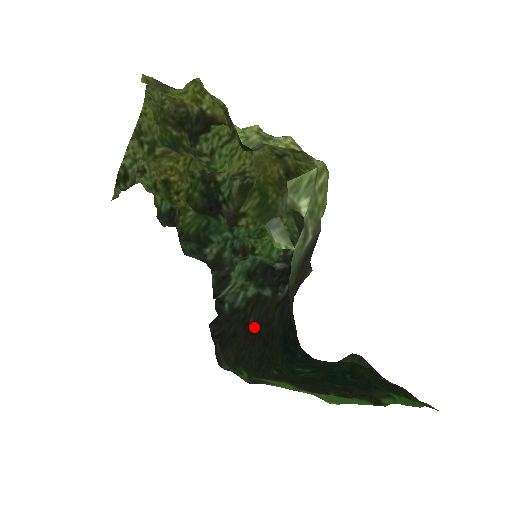
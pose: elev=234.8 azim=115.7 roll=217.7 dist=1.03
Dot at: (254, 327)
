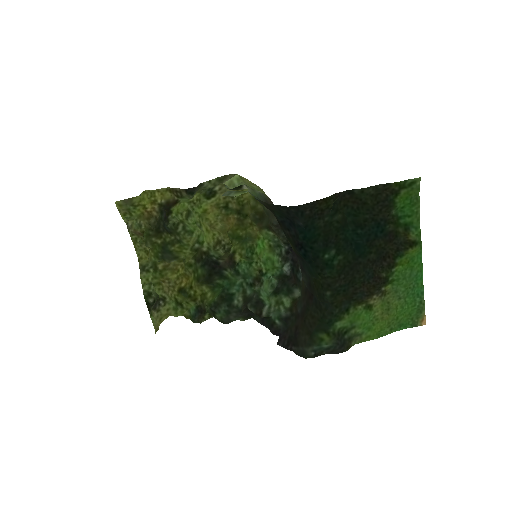
Dot at: (302, 307)
